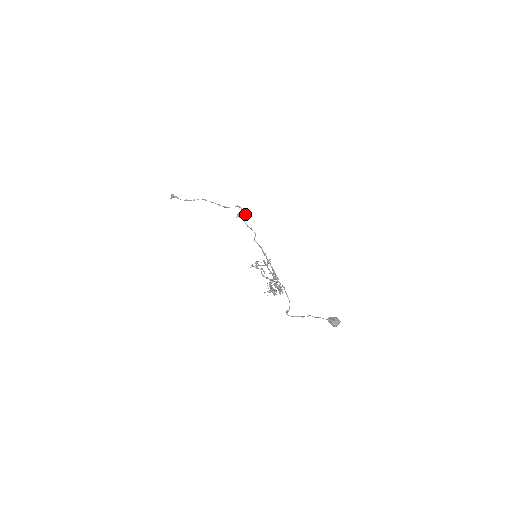
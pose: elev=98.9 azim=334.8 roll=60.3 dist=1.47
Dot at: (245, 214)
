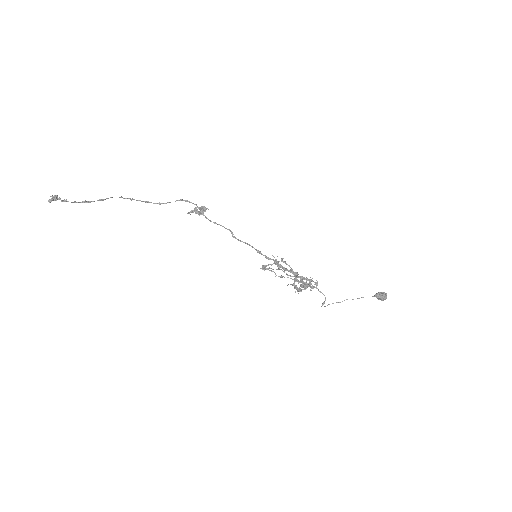
Dot at: (205, 209)
